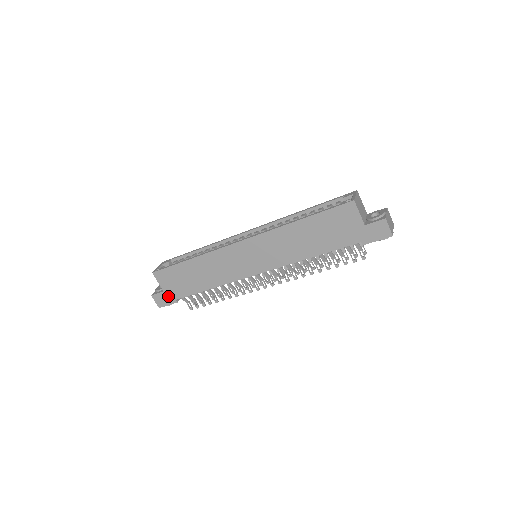
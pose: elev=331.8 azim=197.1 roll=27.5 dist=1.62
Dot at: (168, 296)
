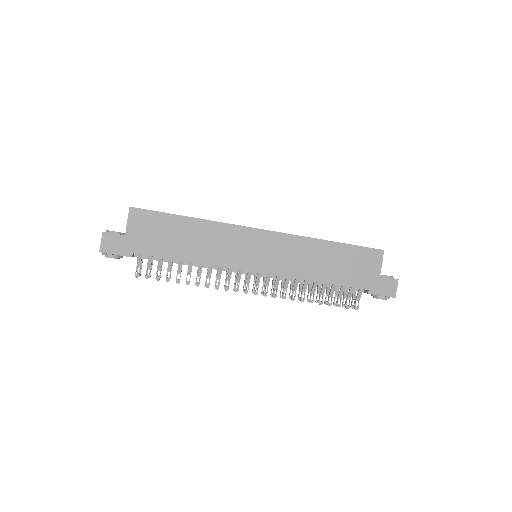
Dot at: (126, 244)
